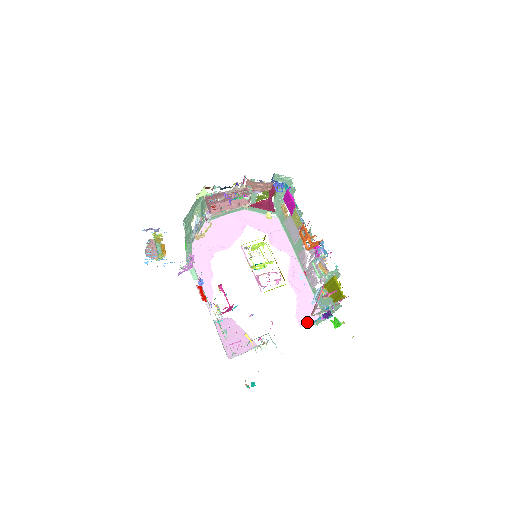
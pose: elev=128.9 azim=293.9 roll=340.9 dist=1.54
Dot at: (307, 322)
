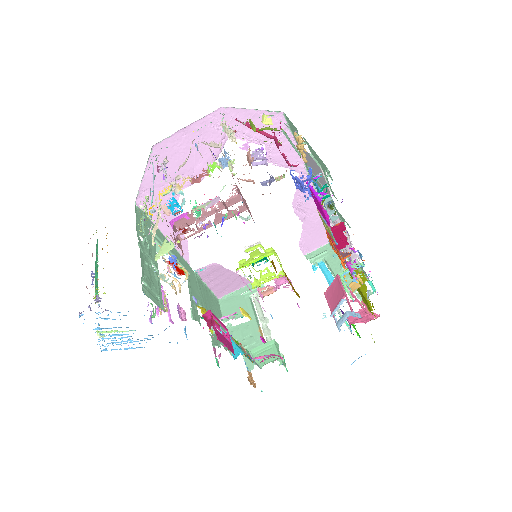
Dot at: (315, 269)
